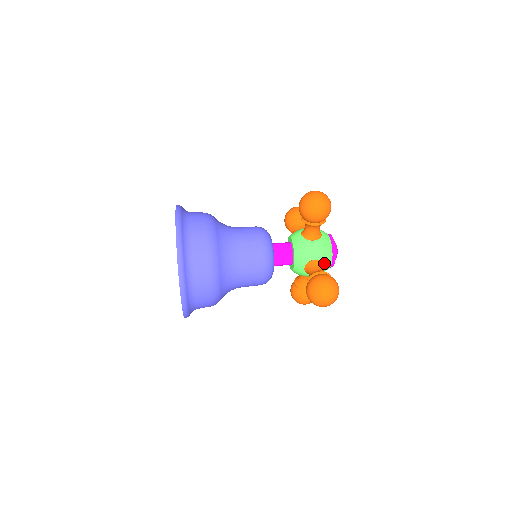
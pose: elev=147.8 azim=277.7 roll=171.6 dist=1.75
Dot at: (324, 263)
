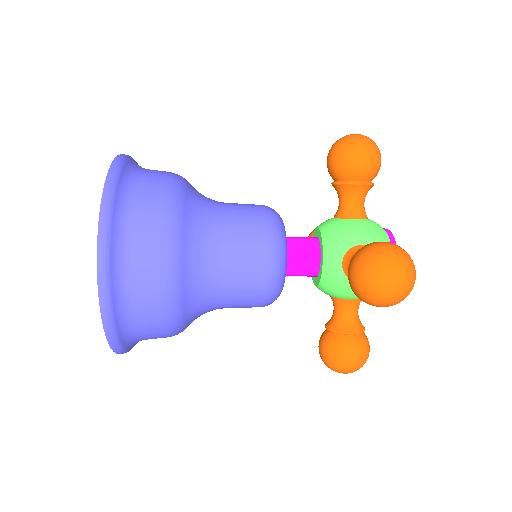
Dot at: occluded
